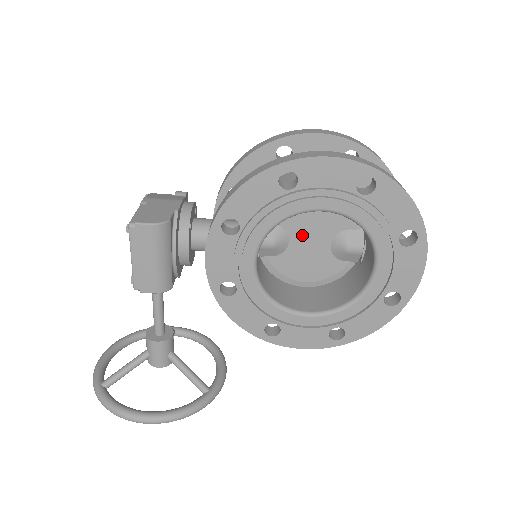
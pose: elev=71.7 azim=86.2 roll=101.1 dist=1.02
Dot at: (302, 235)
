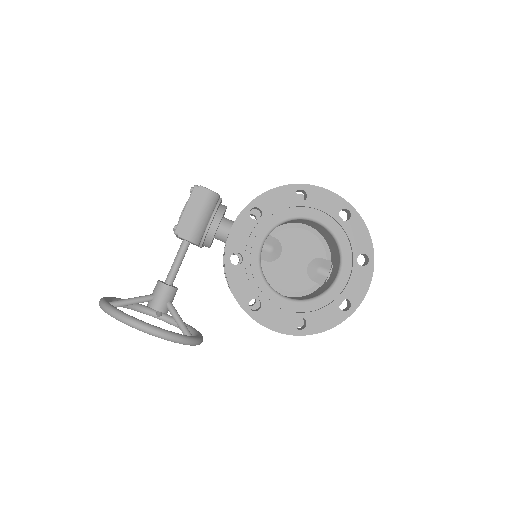
Dot at: (291, 252)
